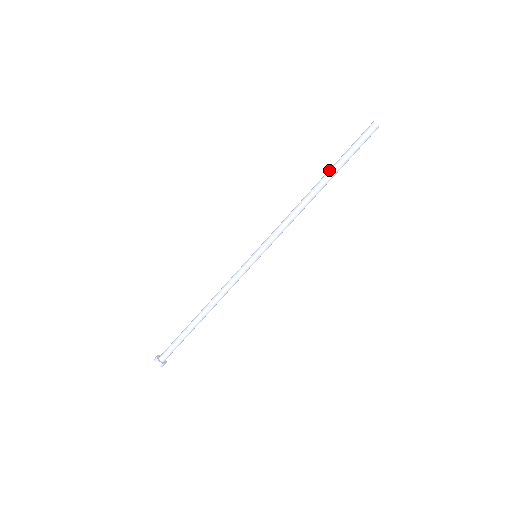
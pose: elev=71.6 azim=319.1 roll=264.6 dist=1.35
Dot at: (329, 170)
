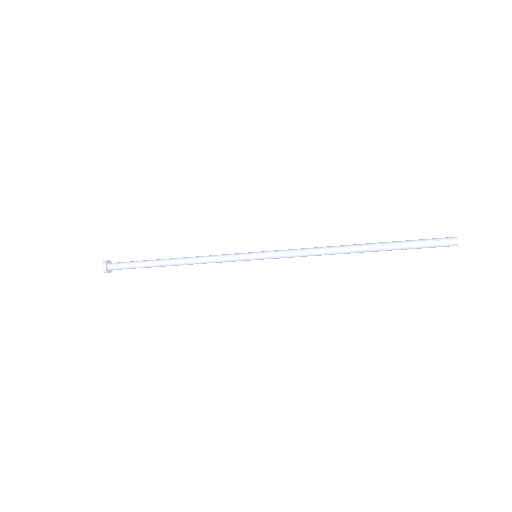
Dot at: (381, 245)
